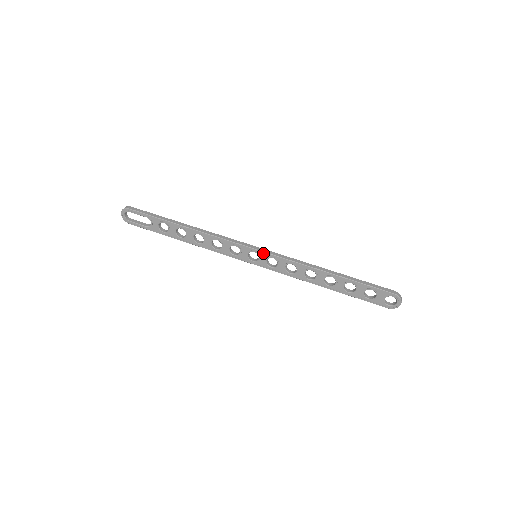
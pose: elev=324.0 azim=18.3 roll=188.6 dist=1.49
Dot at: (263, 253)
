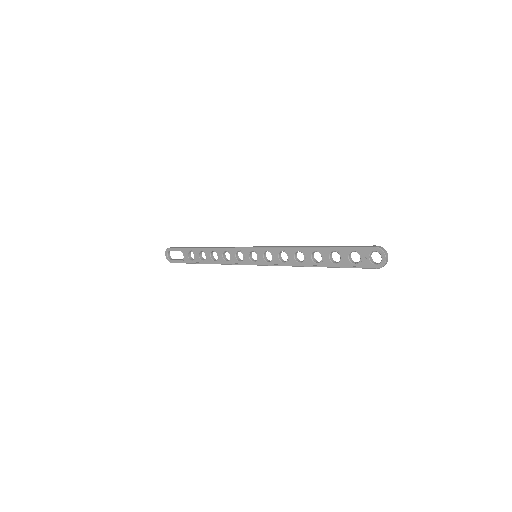
Dot at: (259, 249)
